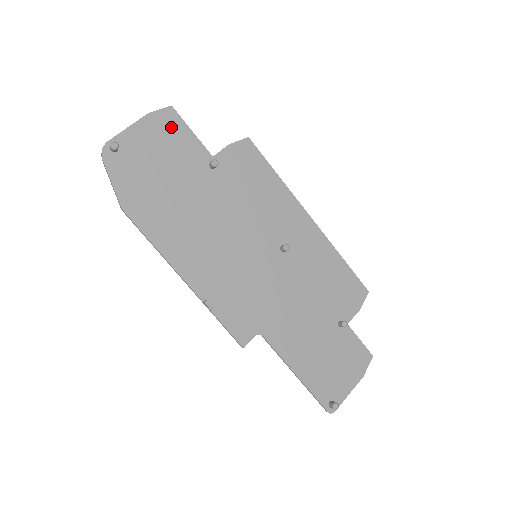
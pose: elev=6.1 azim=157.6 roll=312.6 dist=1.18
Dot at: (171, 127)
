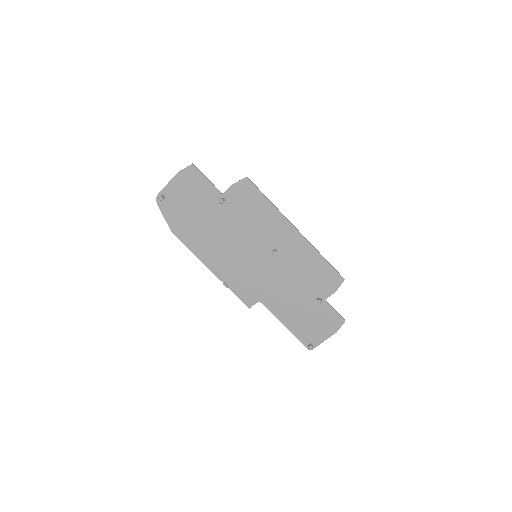
Dot at: (193, 178)
